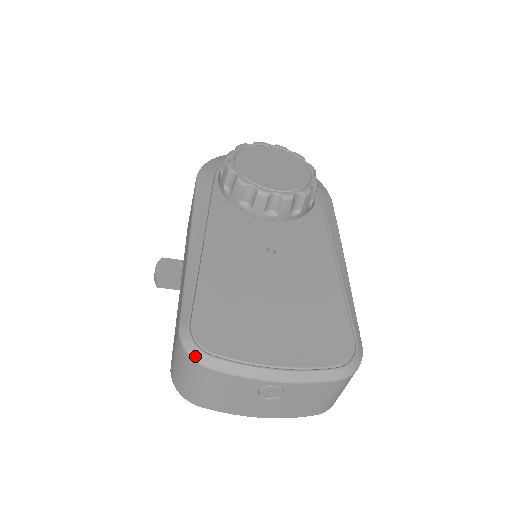
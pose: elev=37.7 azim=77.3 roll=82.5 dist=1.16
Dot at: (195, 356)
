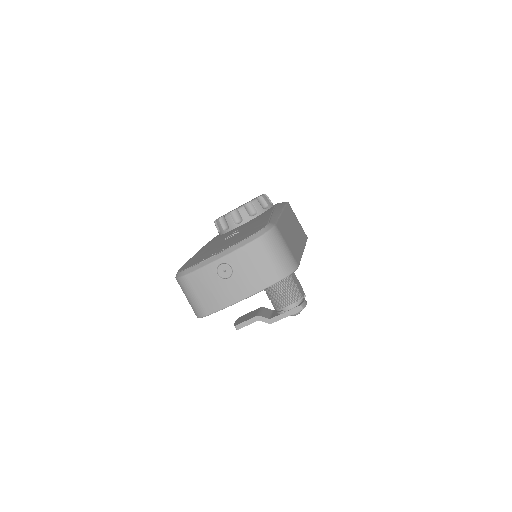
Dot at: (179, 276)
